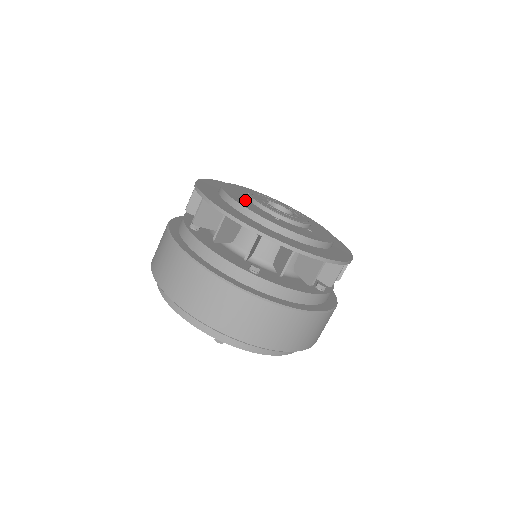
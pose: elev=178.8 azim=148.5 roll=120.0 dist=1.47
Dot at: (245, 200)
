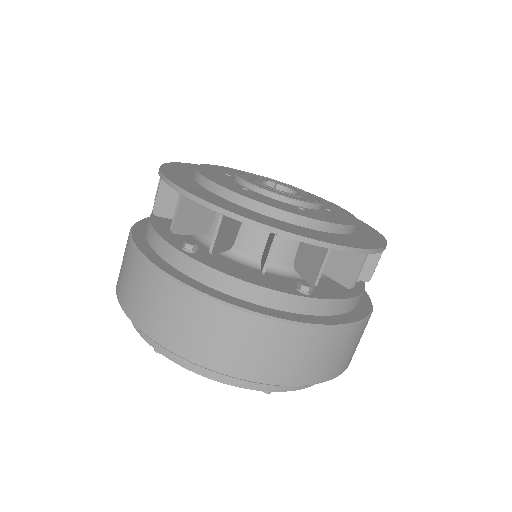
Dot at: (223, 174)
